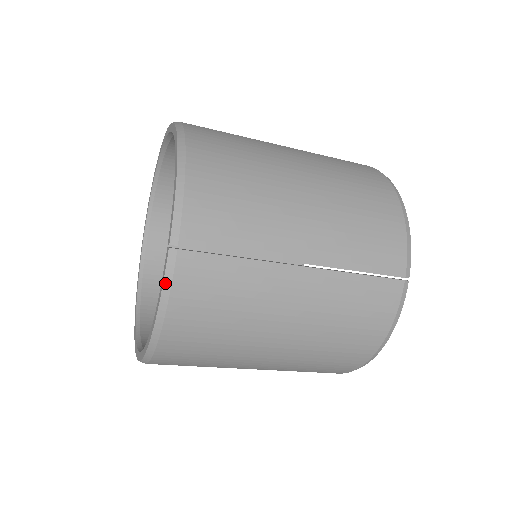
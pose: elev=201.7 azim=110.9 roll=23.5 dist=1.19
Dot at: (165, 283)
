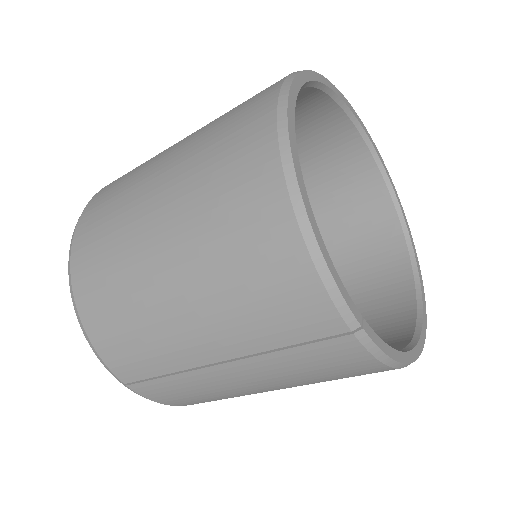
Dot at: (146, 398)
